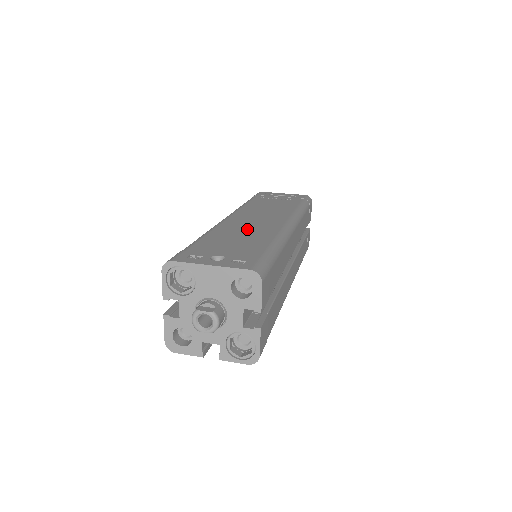
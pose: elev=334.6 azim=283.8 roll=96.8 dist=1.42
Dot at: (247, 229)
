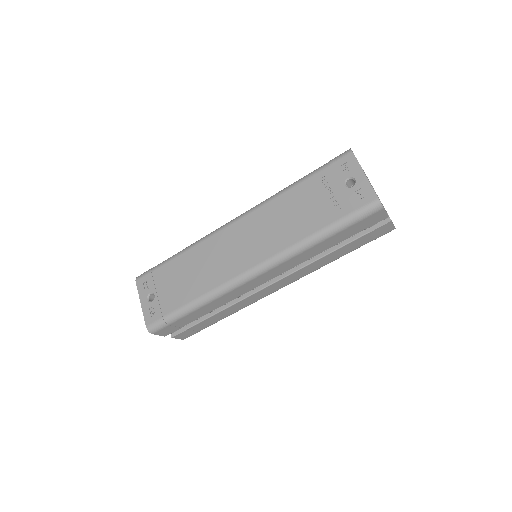
Dot at: (210, 263)
